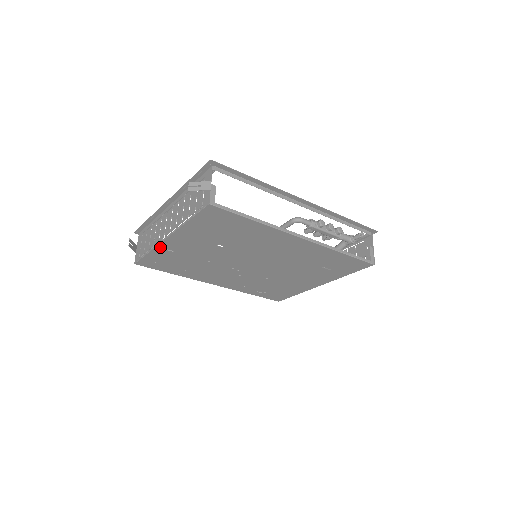
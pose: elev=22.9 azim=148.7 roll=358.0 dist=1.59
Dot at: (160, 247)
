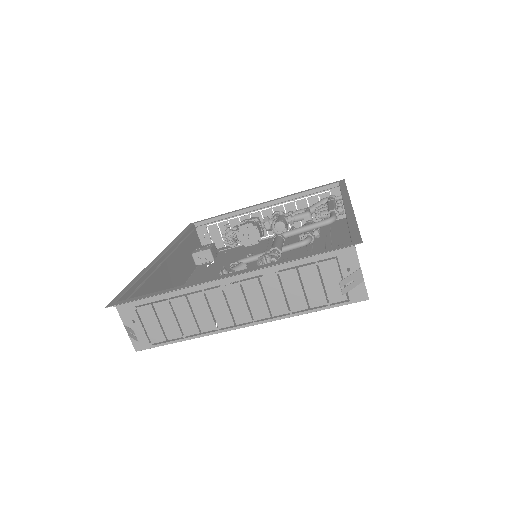
Dot at: (214, 331)
